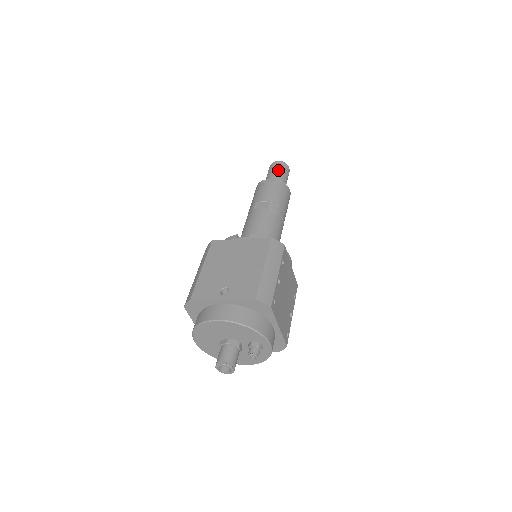
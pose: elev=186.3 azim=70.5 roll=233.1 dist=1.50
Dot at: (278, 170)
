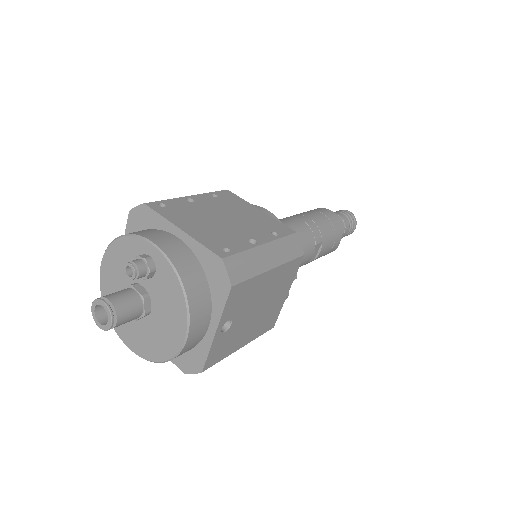
Dot at: occluded
